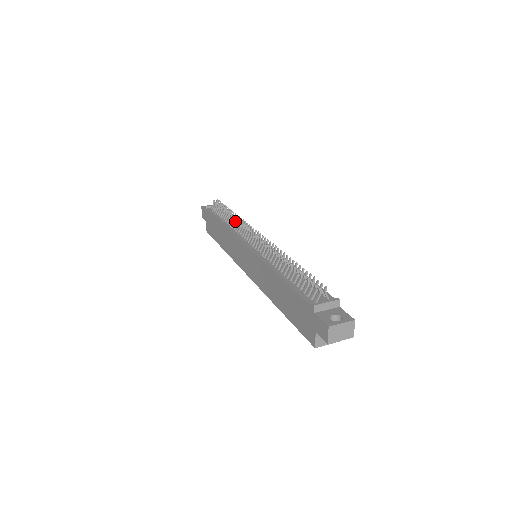
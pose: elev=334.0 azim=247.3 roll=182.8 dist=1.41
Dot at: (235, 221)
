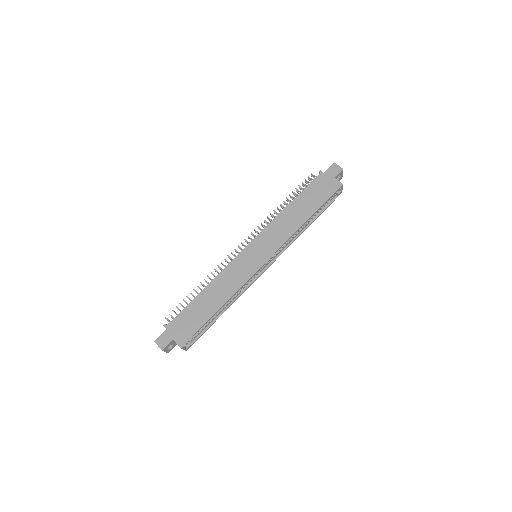
Dot at: (213, 274)
